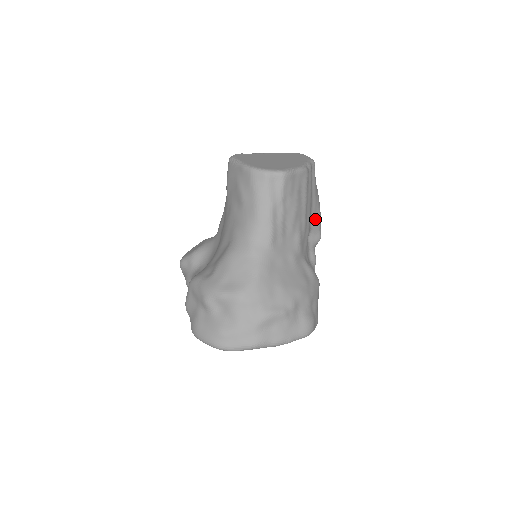
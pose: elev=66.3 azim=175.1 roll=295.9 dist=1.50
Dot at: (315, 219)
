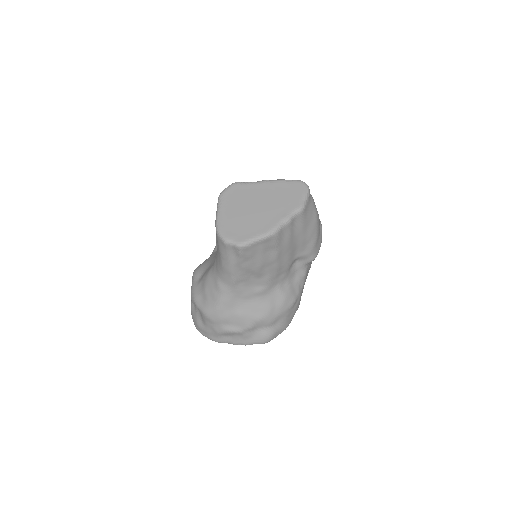
Dot at: (305, 249)
